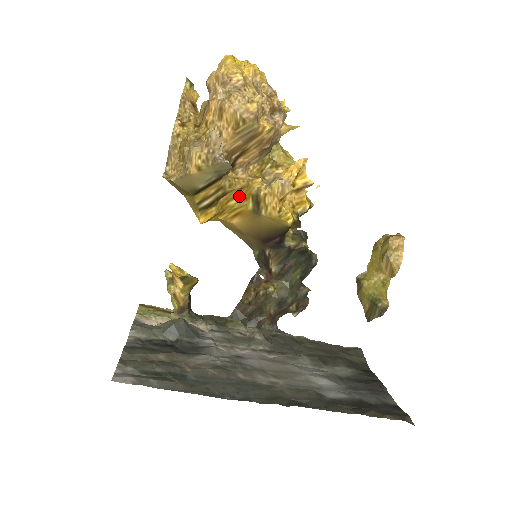
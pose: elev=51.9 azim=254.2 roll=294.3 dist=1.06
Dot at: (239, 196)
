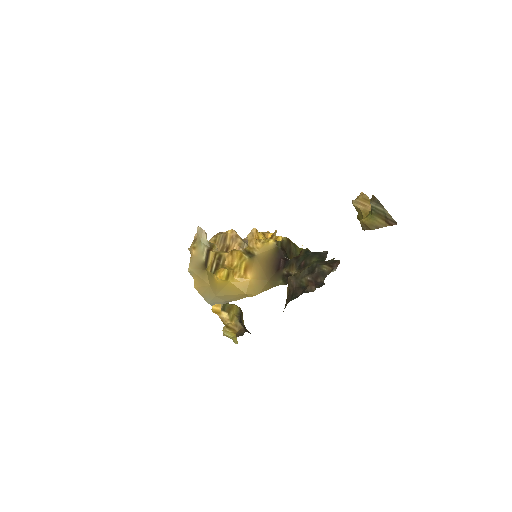
Dot at: (236, 258)
